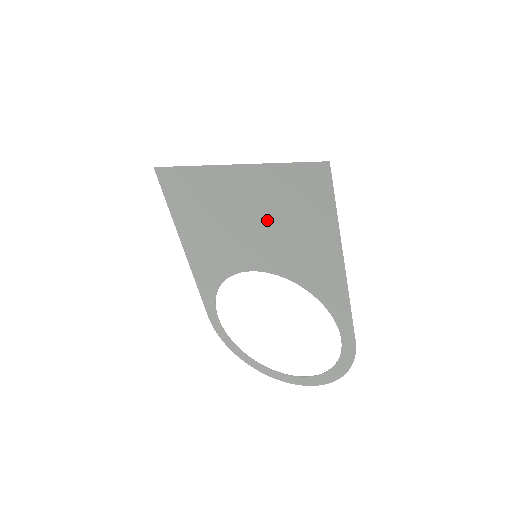
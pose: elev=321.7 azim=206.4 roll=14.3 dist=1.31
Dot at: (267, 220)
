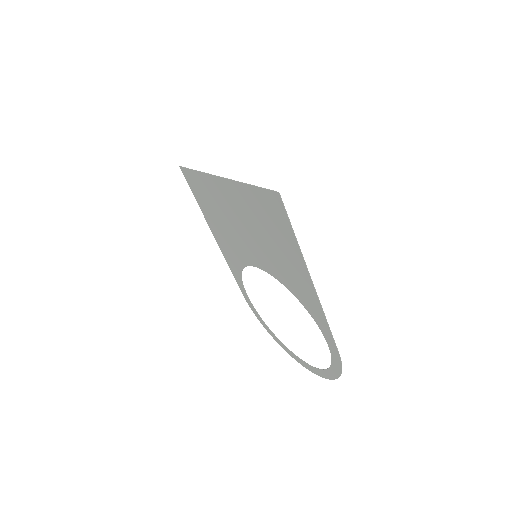
Dot at: (254, 229)
